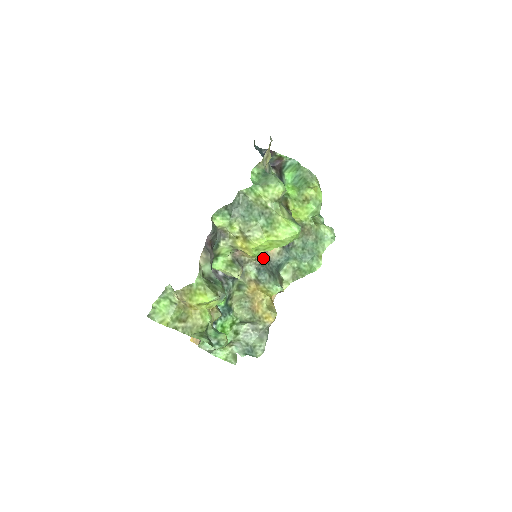
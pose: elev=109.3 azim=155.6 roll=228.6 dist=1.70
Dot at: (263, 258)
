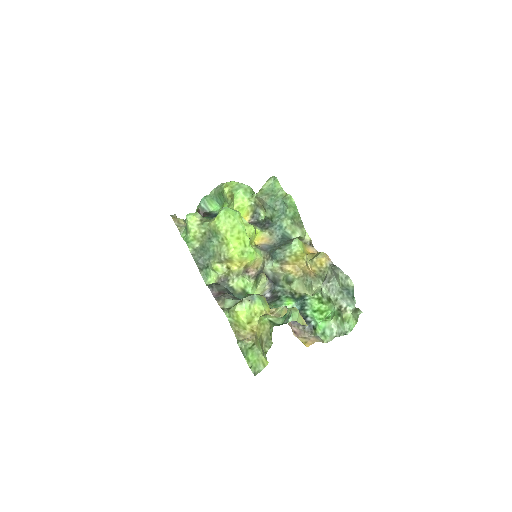
Dot at: (267, 250)
